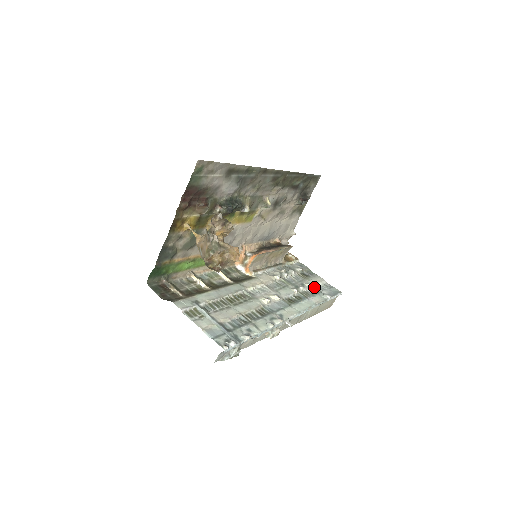
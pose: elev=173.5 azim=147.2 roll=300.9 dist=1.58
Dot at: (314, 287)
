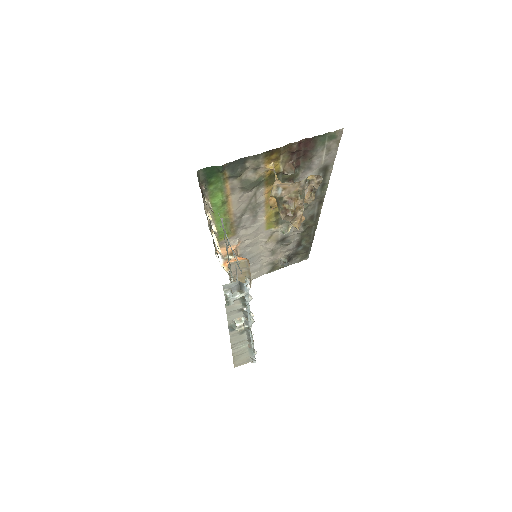
Dot at: occluded
